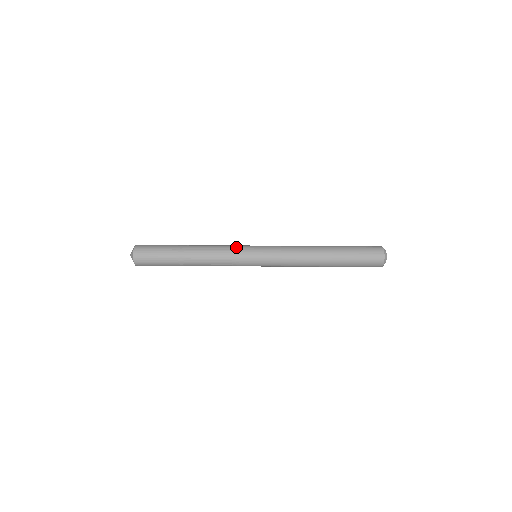
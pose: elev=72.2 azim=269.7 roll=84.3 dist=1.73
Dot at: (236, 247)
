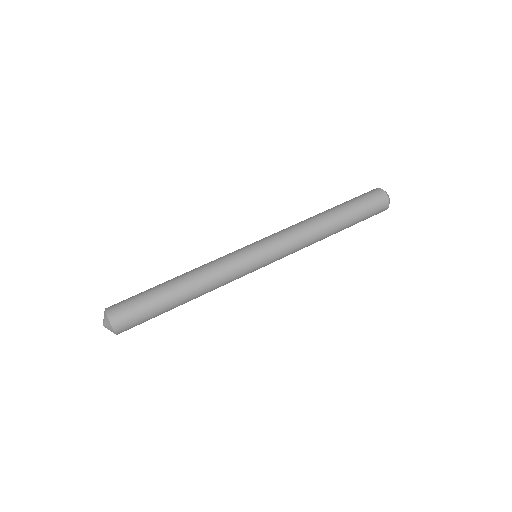
Dot at: (228, 254)
